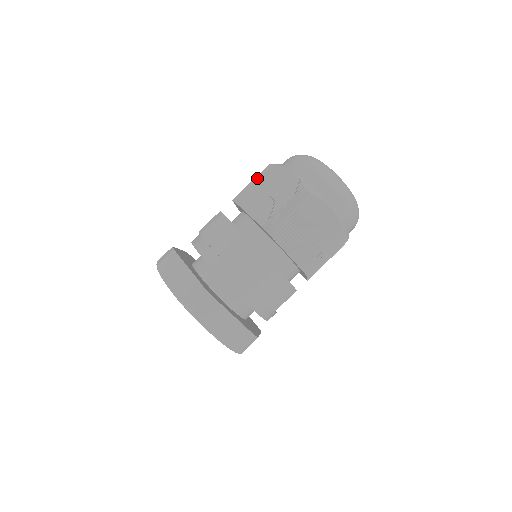
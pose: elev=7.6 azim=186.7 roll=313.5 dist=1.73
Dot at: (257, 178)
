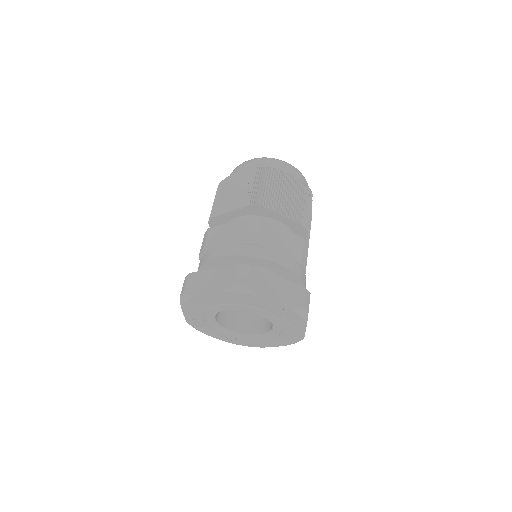
Dot at: (217, 195)
